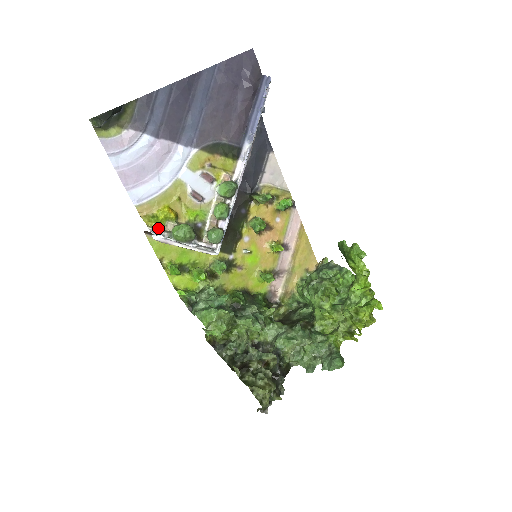
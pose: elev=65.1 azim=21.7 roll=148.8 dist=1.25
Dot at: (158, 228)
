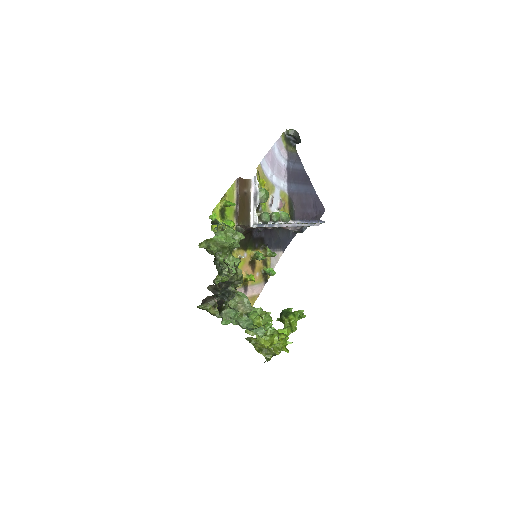
Dot at: occluded
